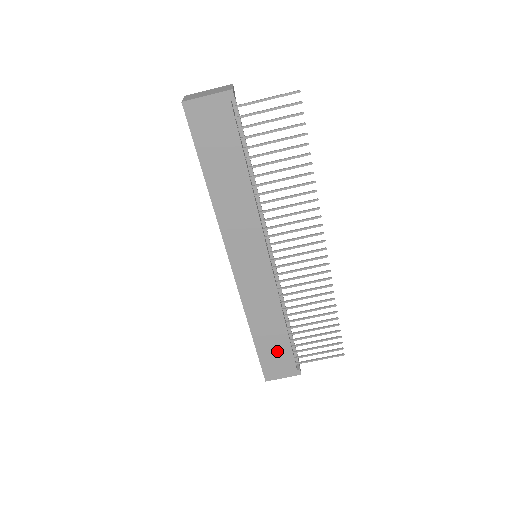
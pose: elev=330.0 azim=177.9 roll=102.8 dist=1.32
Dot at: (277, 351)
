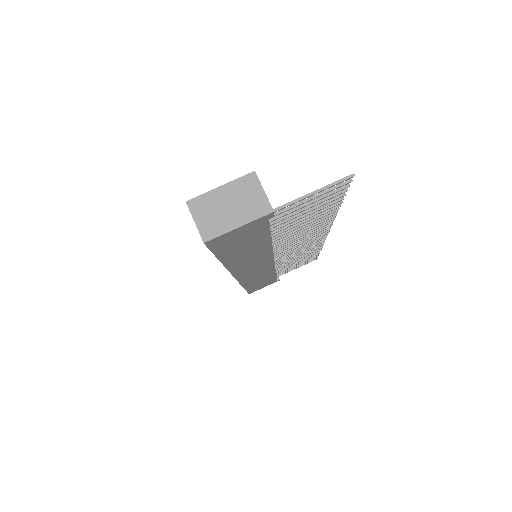
Dot at: (264, 283)
